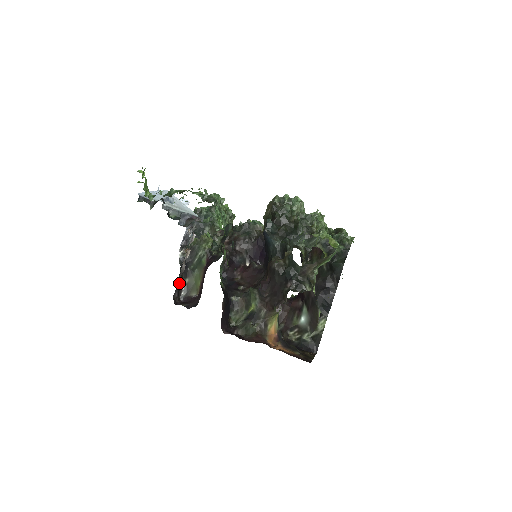
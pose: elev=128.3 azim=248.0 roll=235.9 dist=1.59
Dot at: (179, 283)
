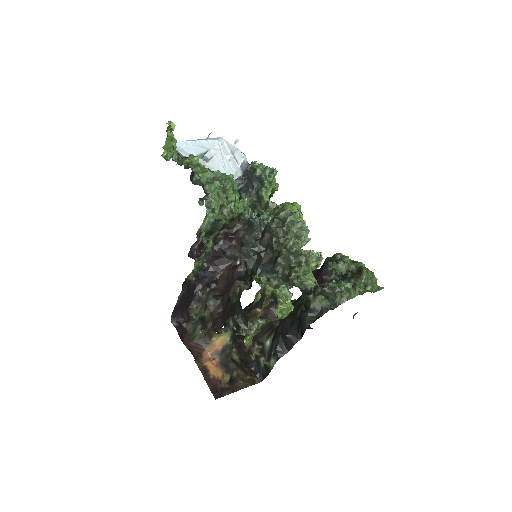
Dot at: occluded
